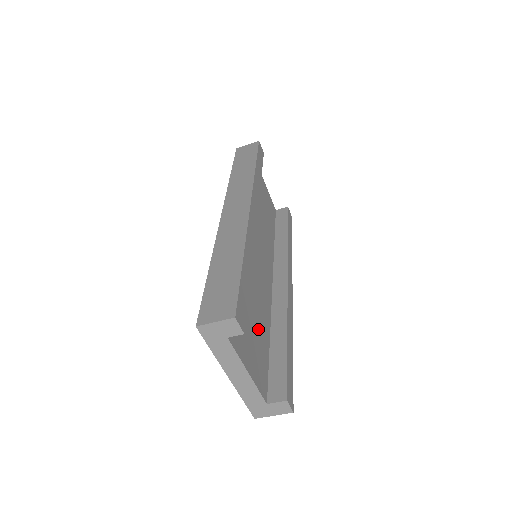
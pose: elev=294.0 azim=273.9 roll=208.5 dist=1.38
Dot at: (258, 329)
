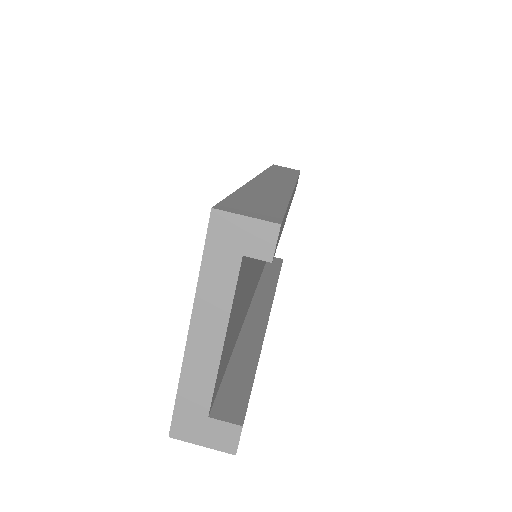
Dot at: (239, 316)
